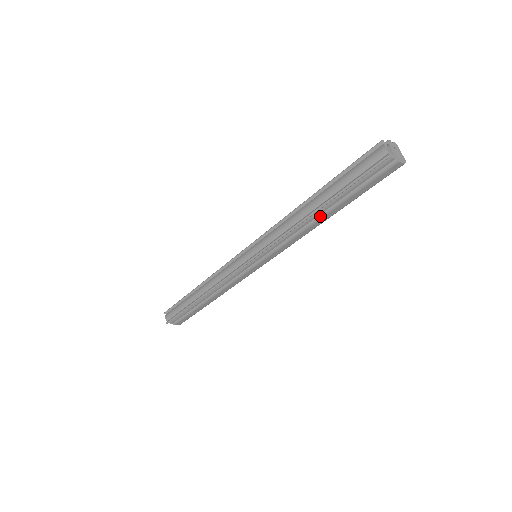
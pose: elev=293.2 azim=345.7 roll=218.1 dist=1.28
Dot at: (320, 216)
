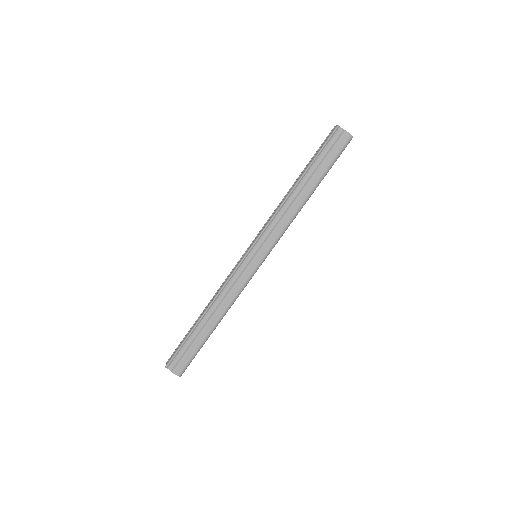
Dot at: (301, 190)
